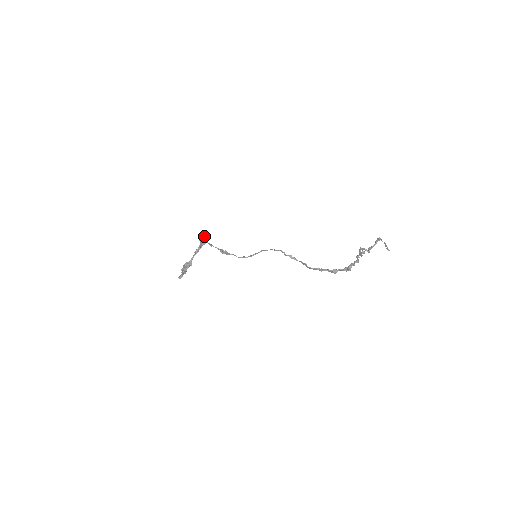
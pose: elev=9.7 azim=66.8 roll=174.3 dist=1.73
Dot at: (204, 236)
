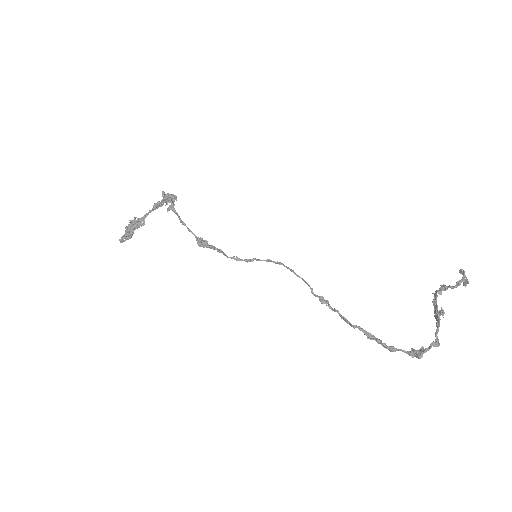
Dot at: (172, 194)
